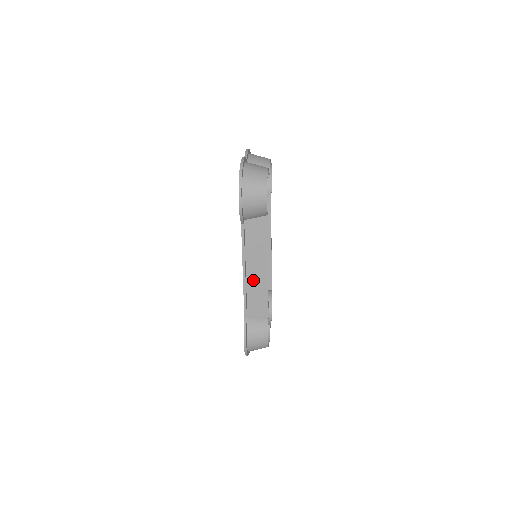
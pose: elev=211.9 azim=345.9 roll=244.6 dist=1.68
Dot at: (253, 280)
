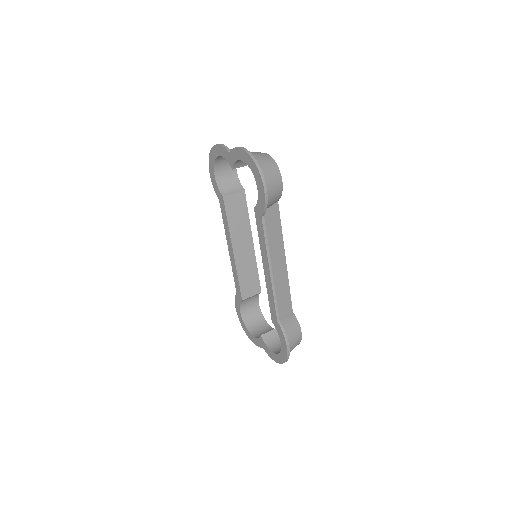
Dot at: (276, 277)
